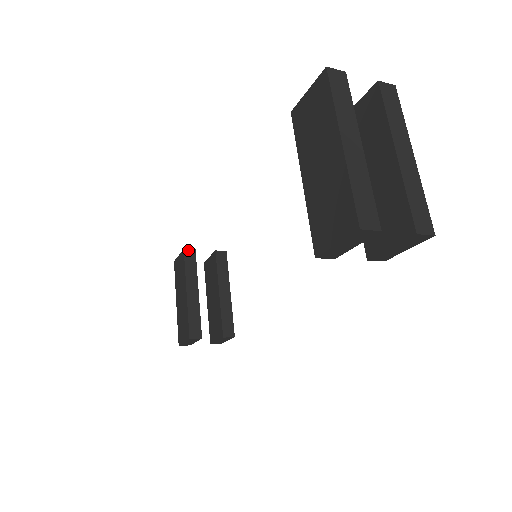
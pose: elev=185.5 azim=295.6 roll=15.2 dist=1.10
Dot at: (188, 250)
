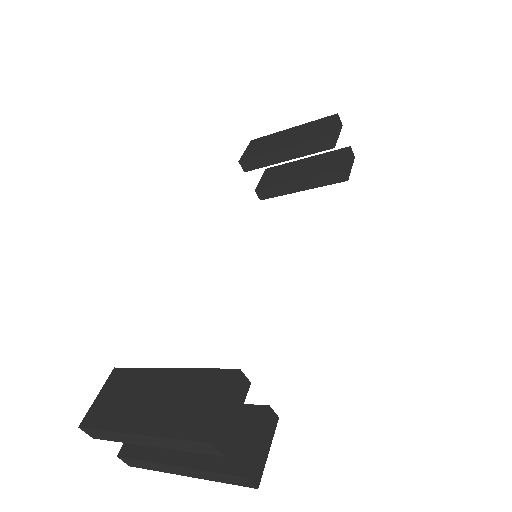
Dot at: occluded
